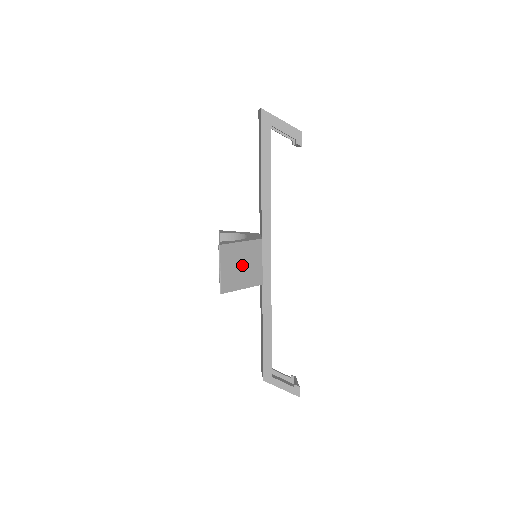
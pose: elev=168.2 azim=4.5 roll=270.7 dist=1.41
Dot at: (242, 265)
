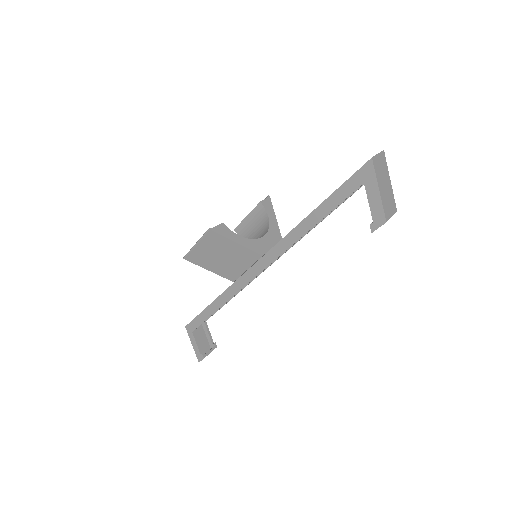
Dot at: (223, 257)
